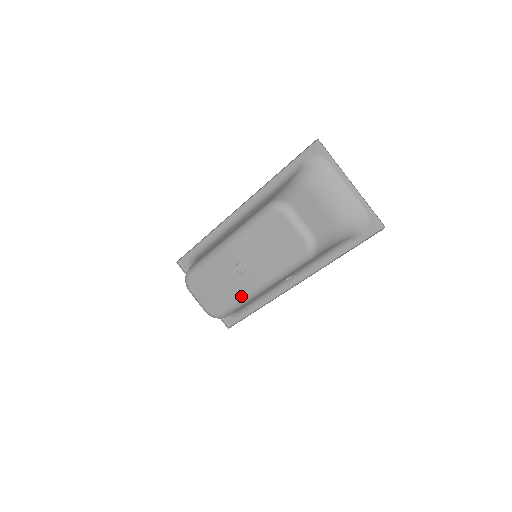
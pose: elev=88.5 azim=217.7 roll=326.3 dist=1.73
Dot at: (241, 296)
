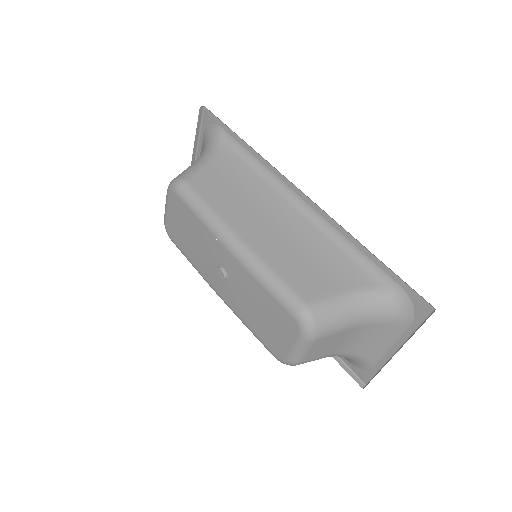
Dot at: (200, 272)
